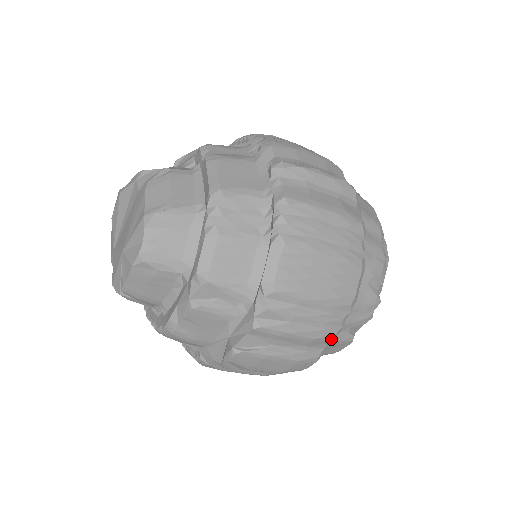
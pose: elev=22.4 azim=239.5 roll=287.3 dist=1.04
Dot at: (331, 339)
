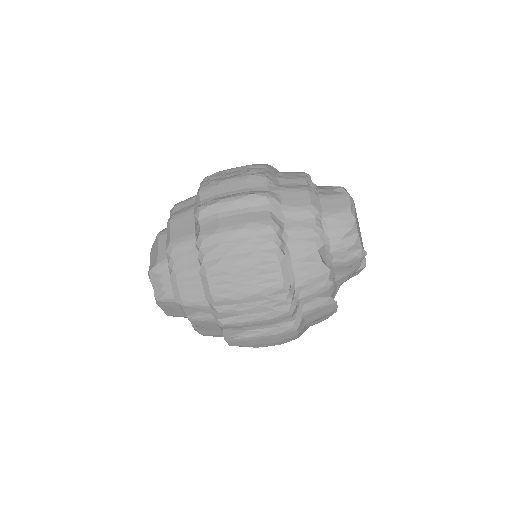
Dot at: (289, 314)
